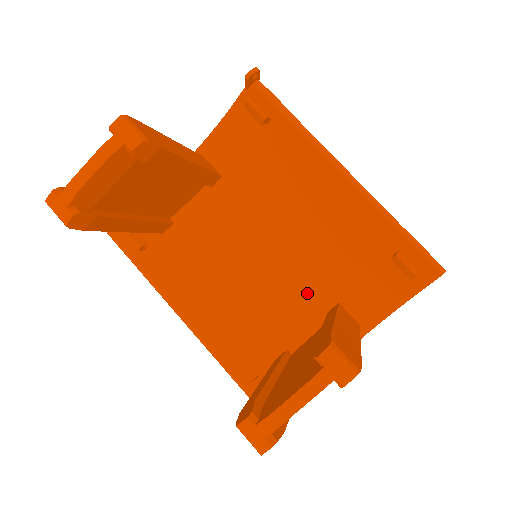
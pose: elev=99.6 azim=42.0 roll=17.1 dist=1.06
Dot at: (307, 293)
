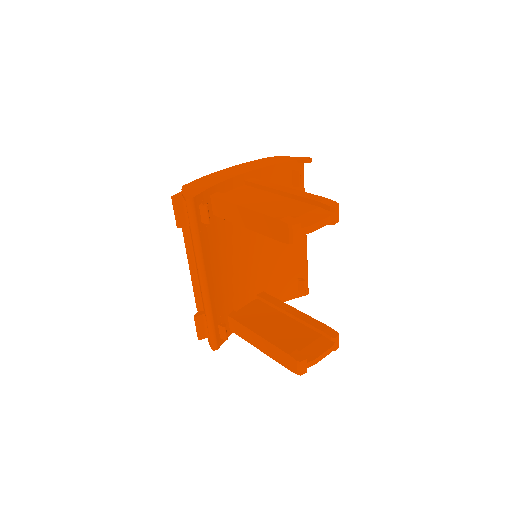
Dot at: (254, 281)
